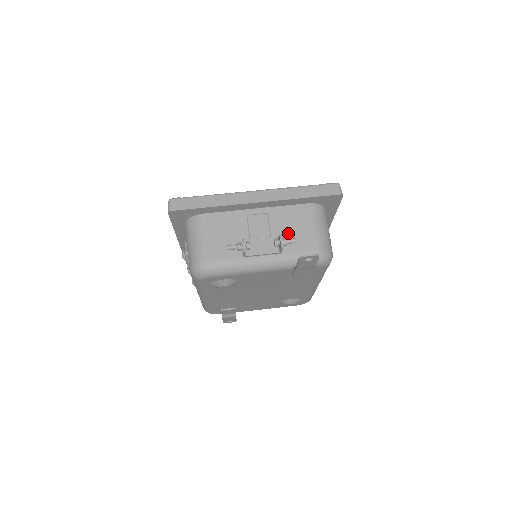
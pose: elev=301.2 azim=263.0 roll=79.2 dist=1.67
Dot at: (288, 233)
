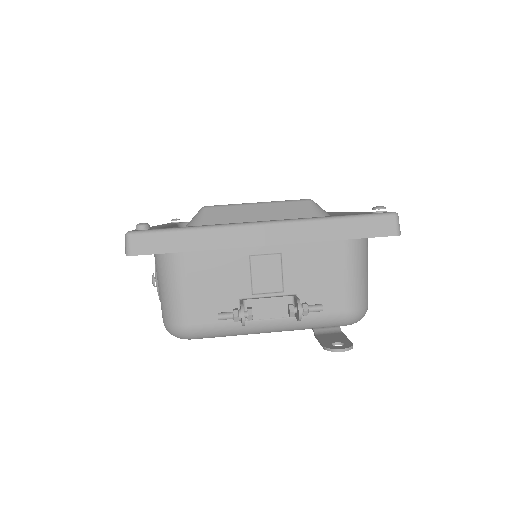
Dot at: (309, 286)
